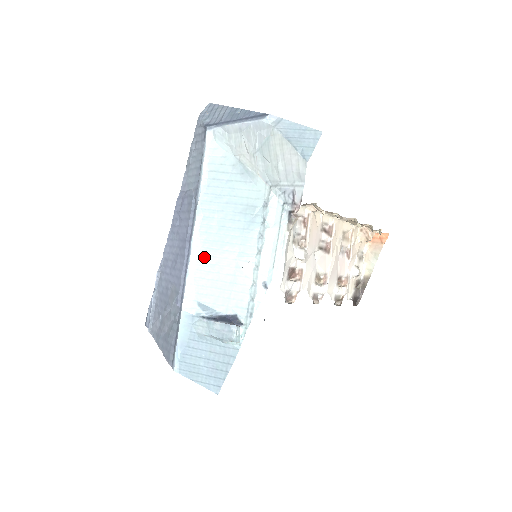
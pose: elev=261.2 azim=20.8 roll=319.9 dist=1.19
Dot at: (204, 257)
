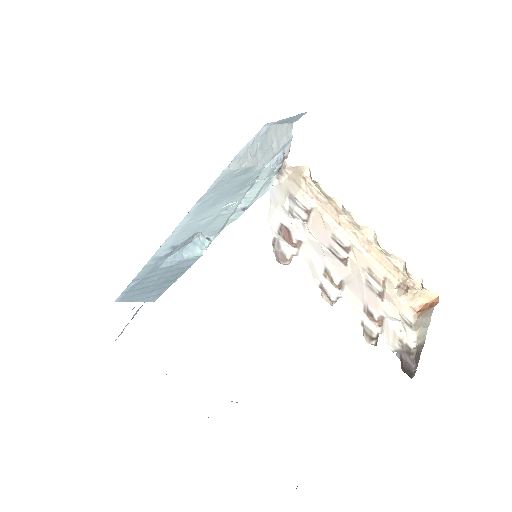
Dot at: (192, 220)
